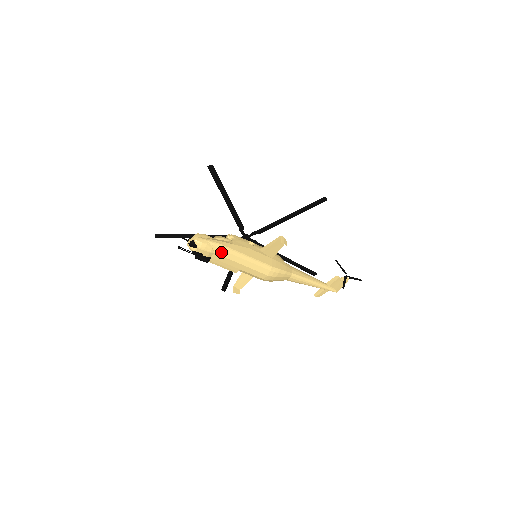
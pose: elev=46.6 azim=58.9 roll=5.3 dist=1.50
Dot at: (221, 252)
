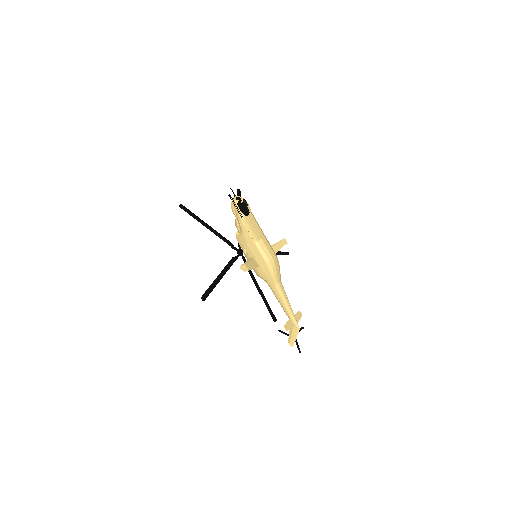
Dot at: (254, 217)
